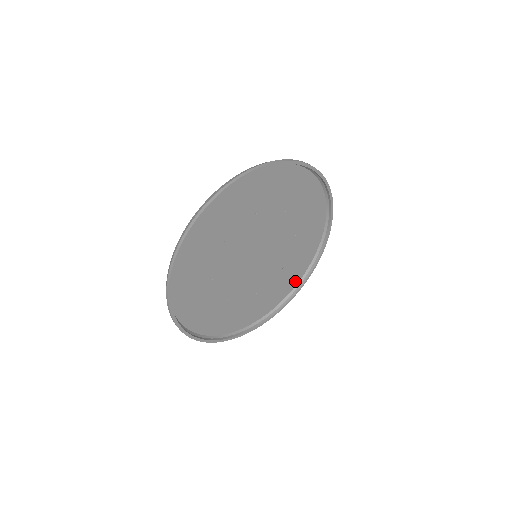
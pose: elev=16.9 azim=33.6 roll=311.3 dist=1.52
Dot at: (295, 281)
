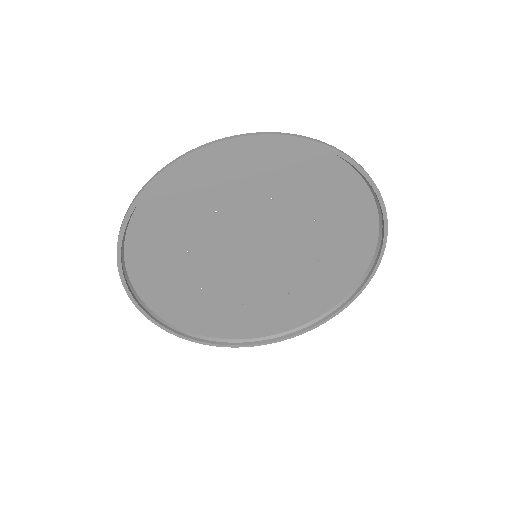
Dot at: (225, 333)
